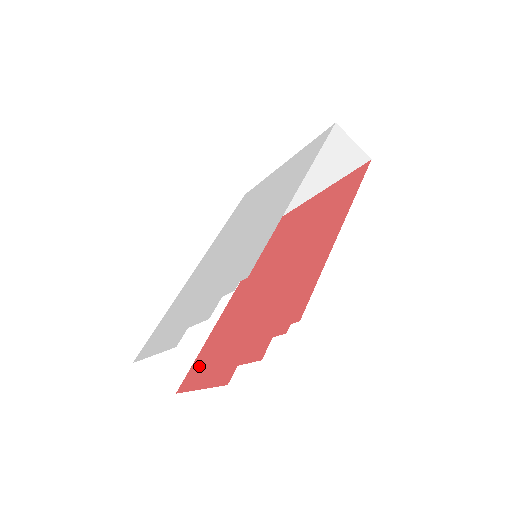
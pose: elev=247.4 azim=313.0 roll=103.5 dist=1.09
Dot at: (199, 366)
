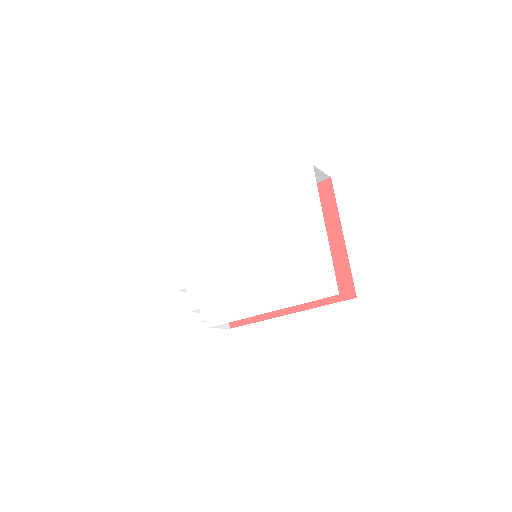
Dot at: occluded
